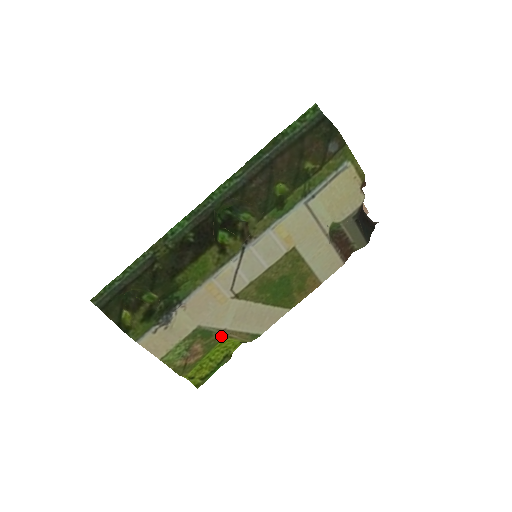
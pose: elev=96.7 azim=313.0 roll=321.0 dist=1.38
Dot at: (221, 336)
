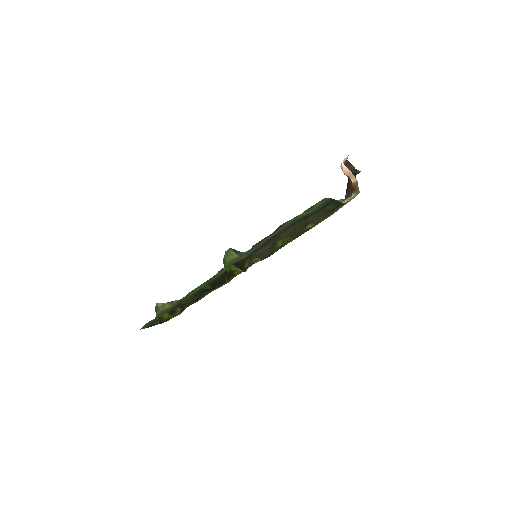
Dot at: occluded
